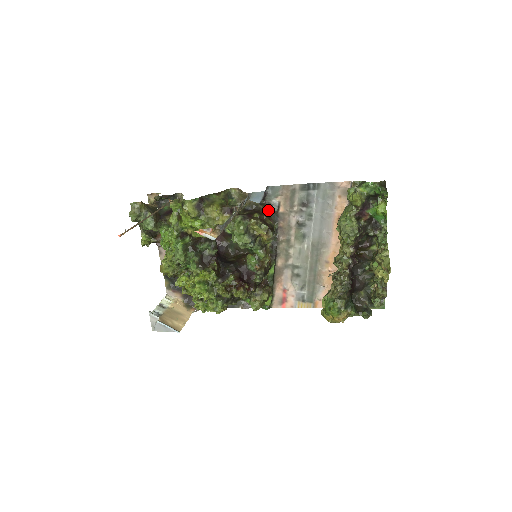
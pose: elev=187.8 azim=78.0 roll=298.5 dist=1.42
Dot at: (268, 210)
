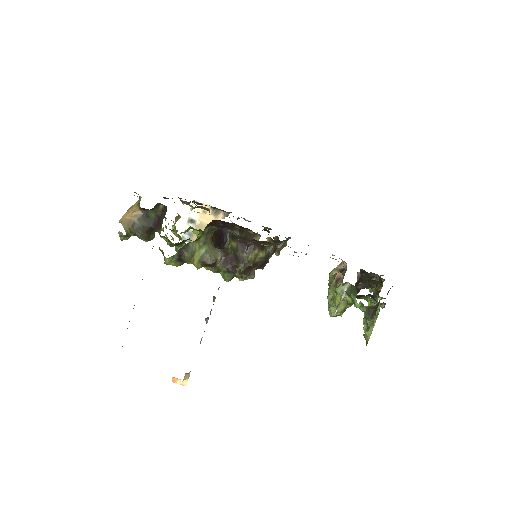
Dot at: (259, 241)
